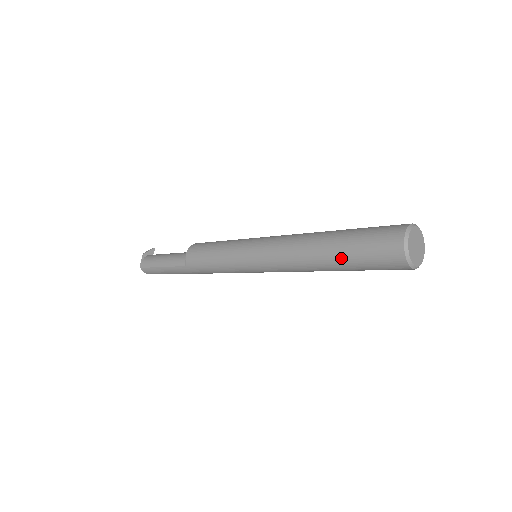
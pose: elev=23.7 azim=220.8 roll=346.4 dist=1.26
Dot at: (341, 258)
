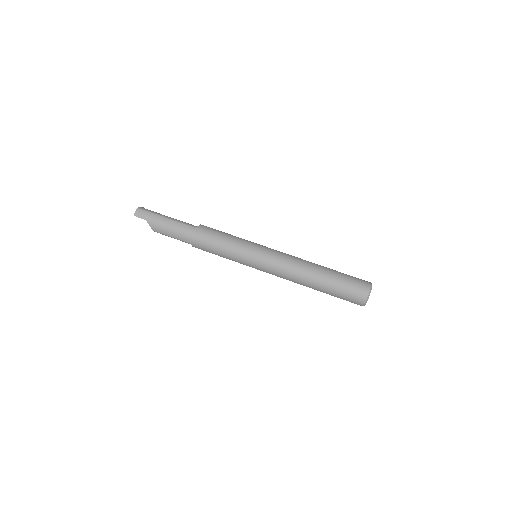
Dot at: (332, 274)
